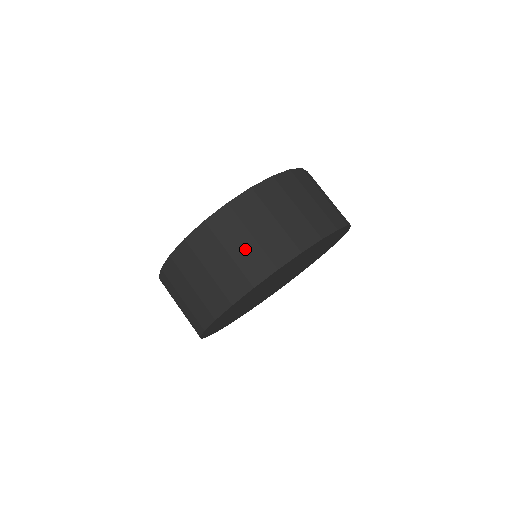
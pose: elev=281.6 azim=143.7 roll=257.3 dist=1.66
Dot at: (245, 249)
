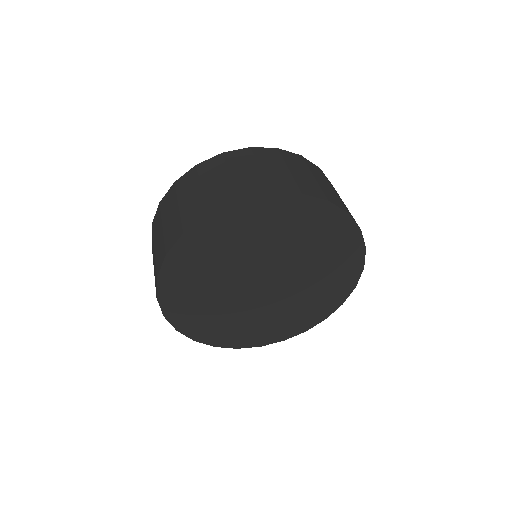
Dot at: (218, 184)
